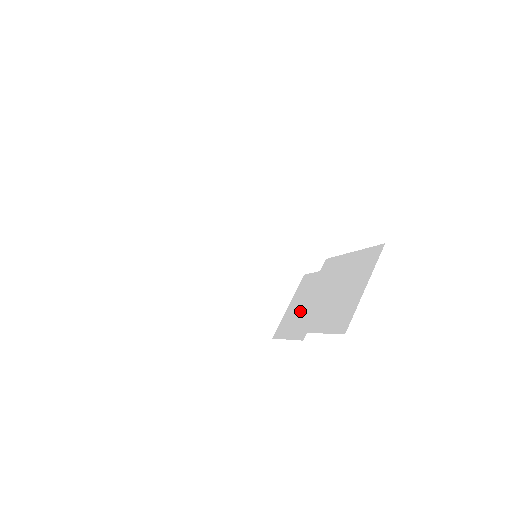
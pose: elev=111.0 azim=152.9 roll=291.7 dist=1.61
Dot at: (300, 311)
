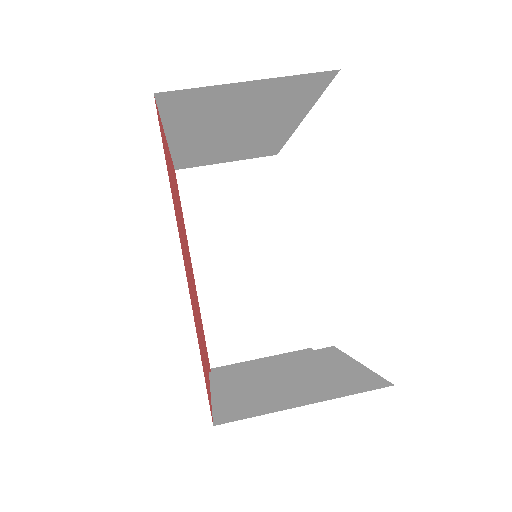
Dot at: occluded
